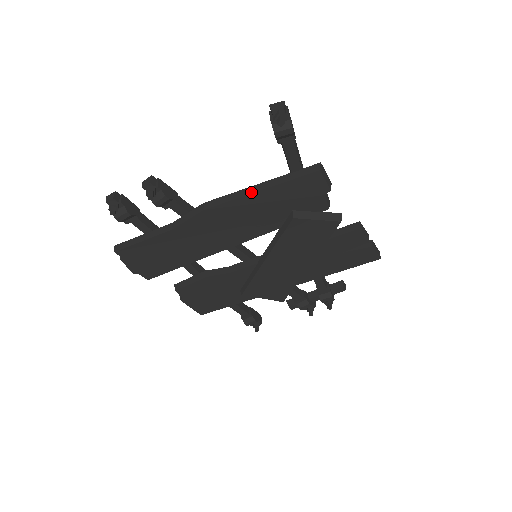
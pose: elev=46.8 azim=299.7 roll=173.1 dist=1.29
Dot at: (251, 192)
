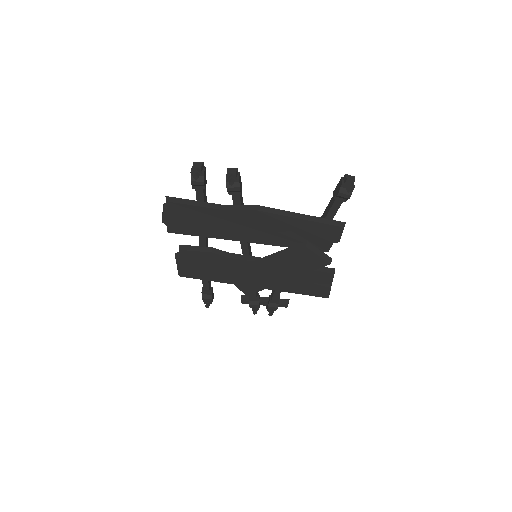
Dot at: (294, 216)
